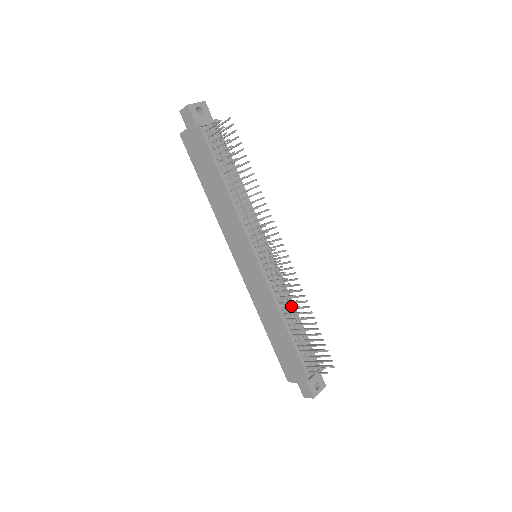
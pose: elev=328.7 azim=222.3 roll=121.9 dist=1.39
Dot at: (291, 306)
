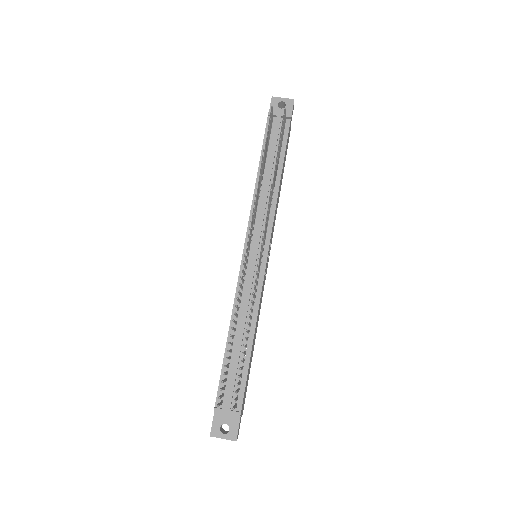
Dot at: (251, 322)
